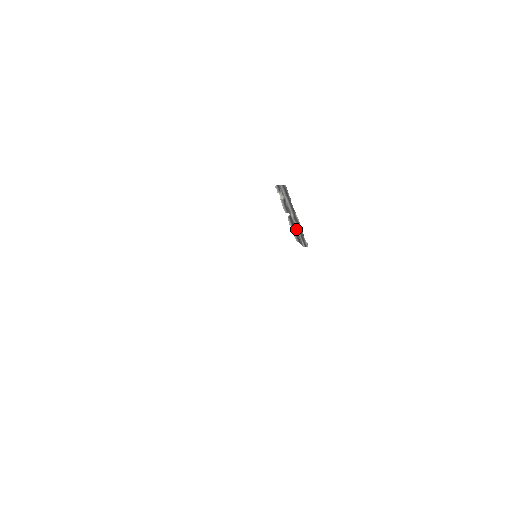
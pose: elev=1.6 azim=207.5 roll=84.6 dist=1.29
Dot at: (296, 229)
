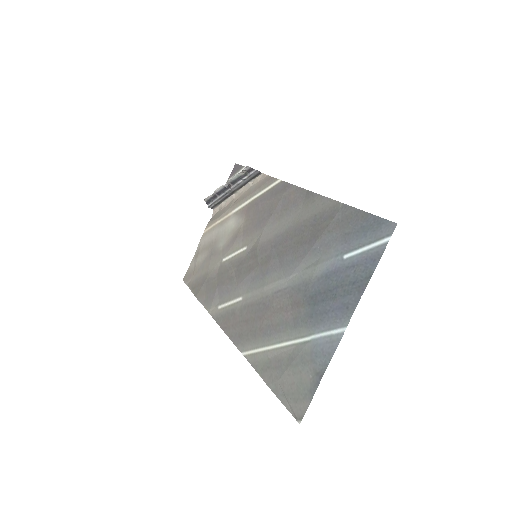
Dot at: (222, 197)
